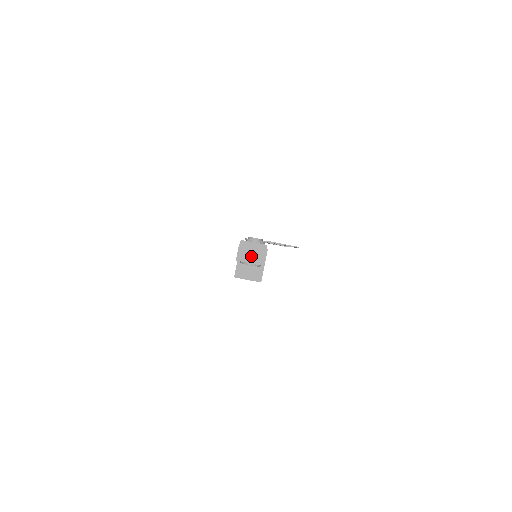
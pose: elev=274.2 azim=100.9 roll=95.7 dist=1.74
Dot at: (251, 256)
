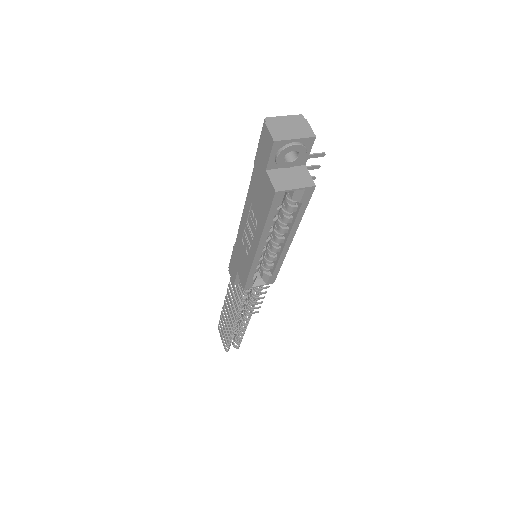
Dot at: (290, 131)
